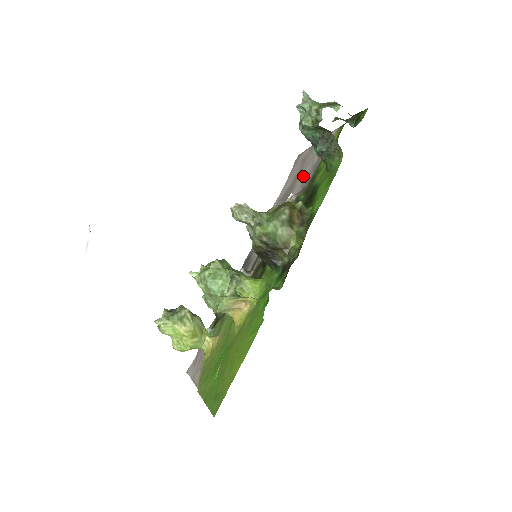
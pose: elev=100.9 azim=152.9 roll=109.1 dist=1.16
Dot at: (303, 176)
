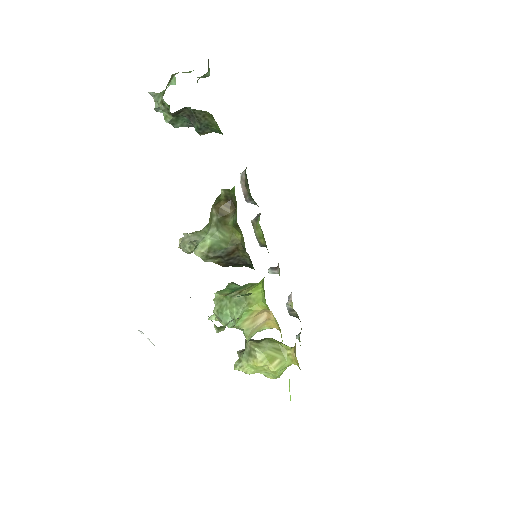
Dot at: occluded
